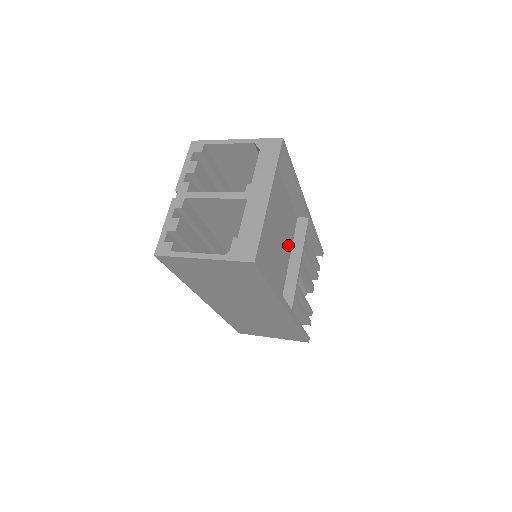
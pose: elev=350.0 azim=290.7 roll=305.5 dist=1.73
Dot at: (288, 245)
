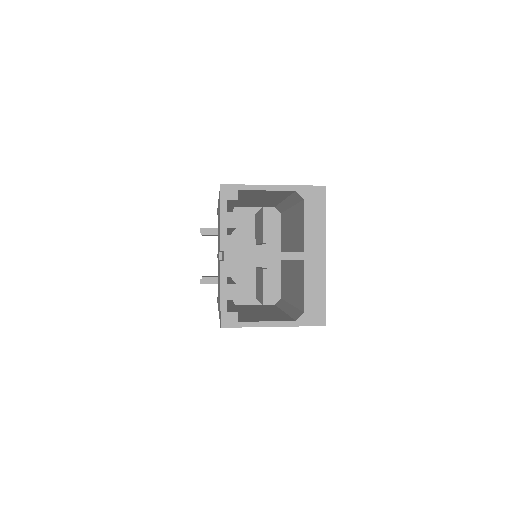
Dot at: occluded
